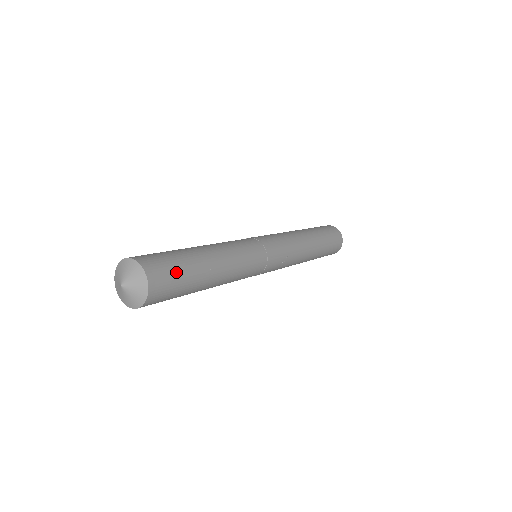
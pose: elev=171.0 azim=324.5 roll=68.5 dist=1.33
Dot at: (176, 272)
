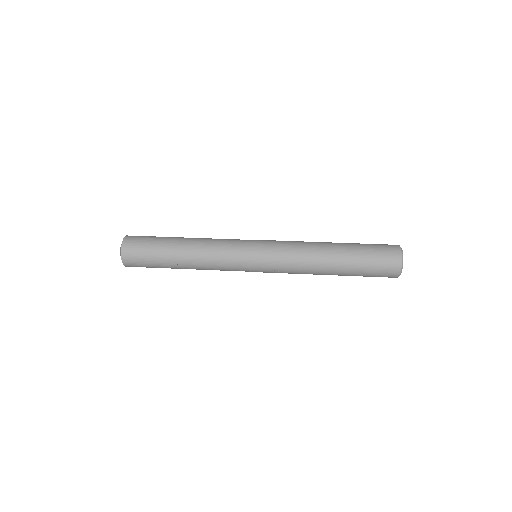
Dot at: (145, 255)
